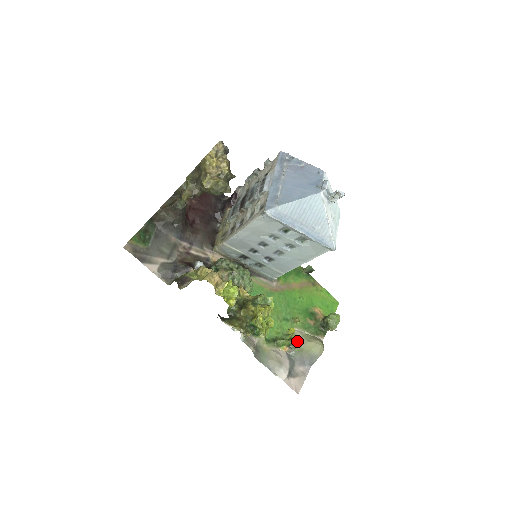
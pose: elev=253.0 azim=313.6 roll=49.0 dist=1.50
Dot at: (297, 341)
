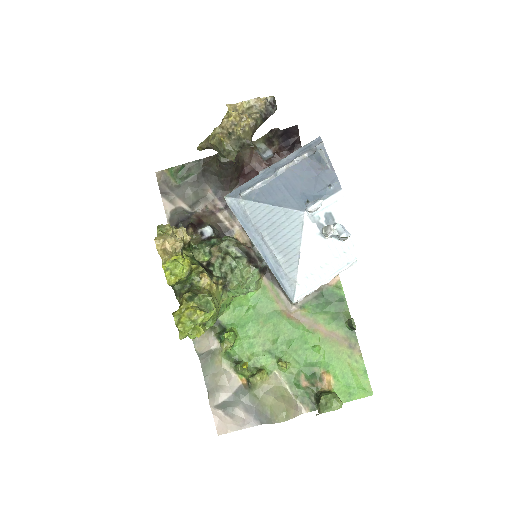
Dot at: (262, 384)
